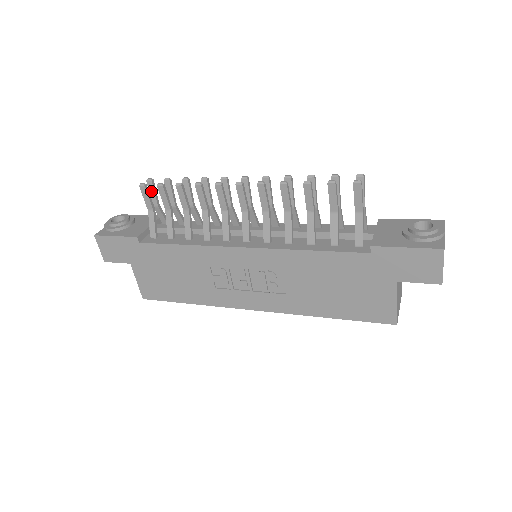
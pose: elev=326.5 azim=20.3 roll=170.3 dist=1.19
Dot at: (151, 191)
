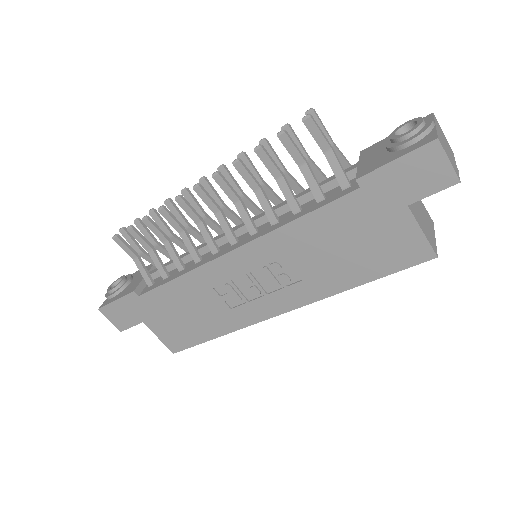
Dot at: (129, 240)
